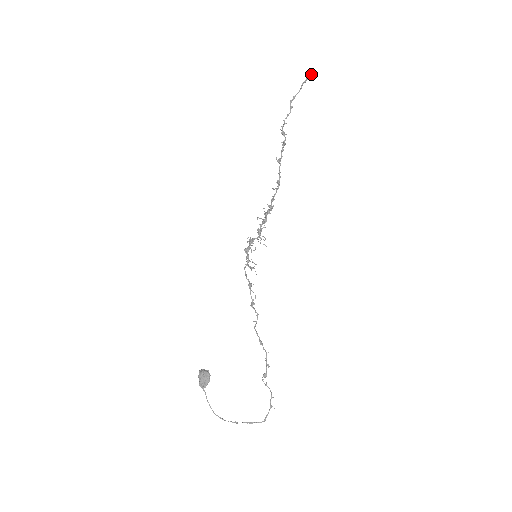
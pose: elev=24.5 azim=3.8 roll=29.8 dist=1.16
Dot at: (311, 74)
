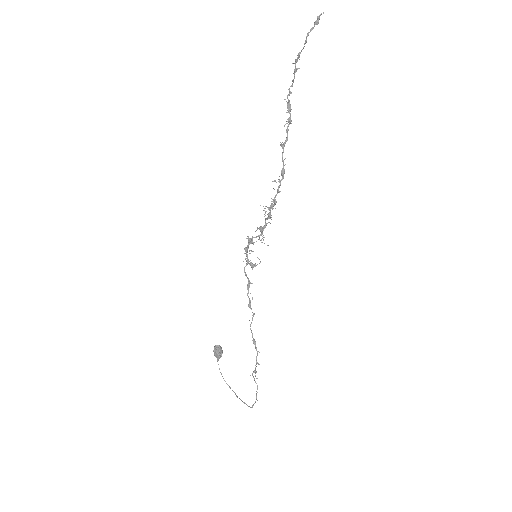
Dot at: occluded
